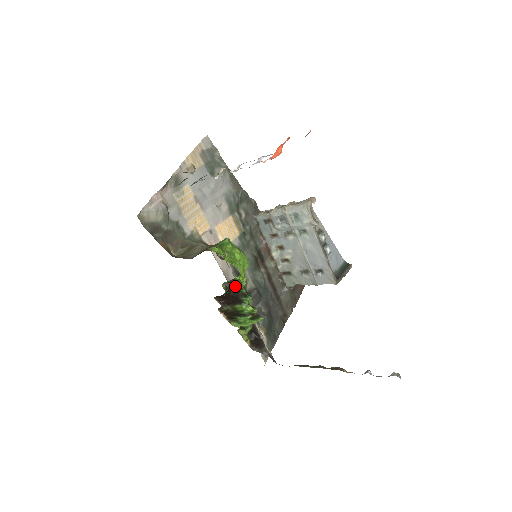
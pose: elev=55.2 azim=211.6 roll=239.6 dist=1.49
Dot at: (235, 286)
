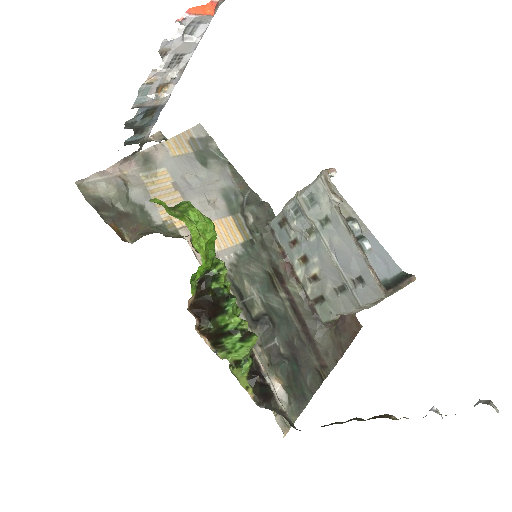
Dot at: (211, 283)
